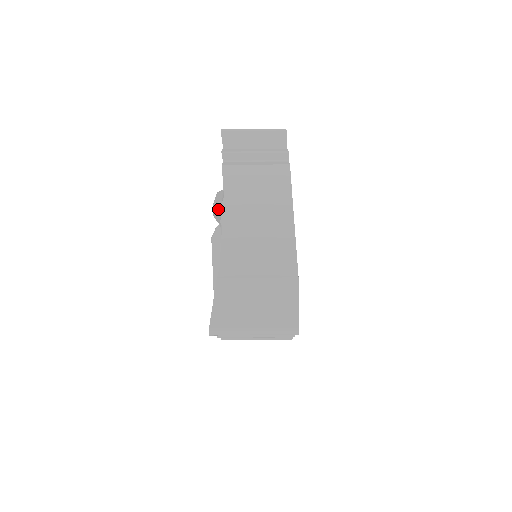
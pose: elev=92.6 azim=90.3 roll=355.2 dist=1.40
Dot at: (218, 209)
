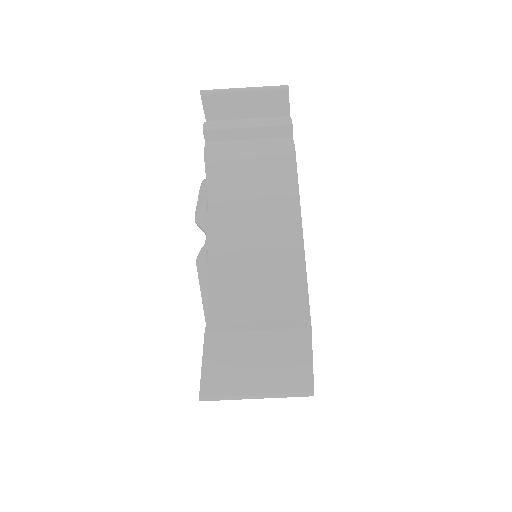
Dot at: (202, 221)
